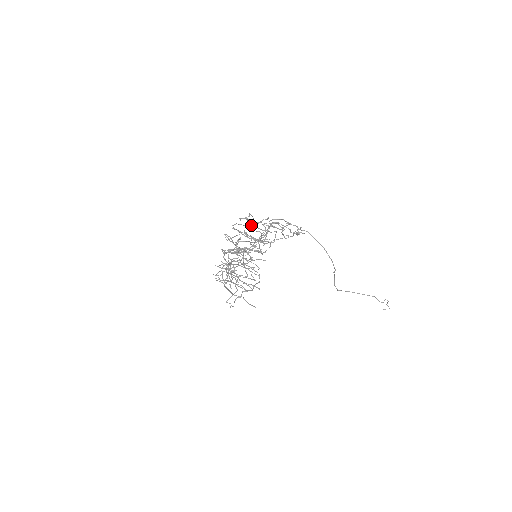
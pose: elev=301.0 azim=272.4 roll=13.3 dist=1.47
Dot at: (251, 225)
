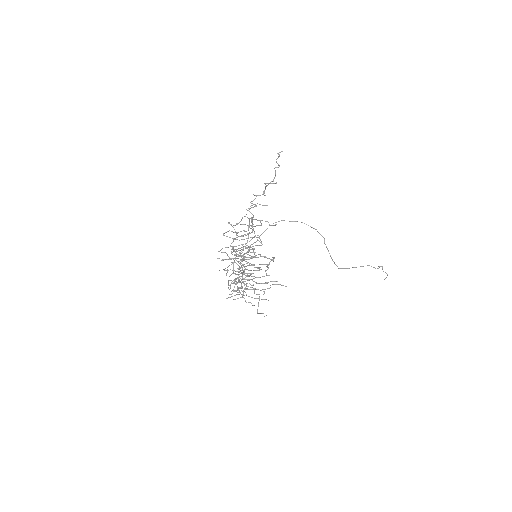
Dot at: (236, 224)
